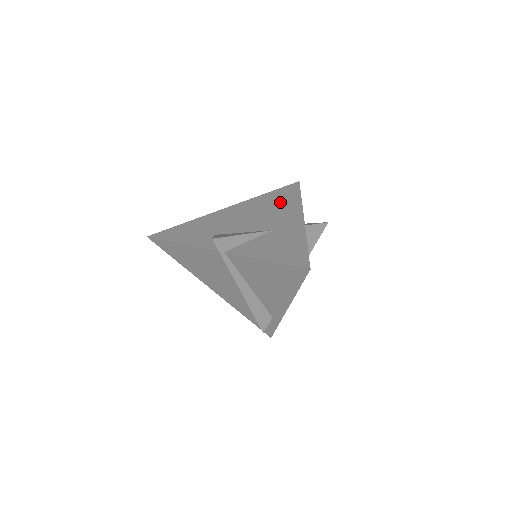
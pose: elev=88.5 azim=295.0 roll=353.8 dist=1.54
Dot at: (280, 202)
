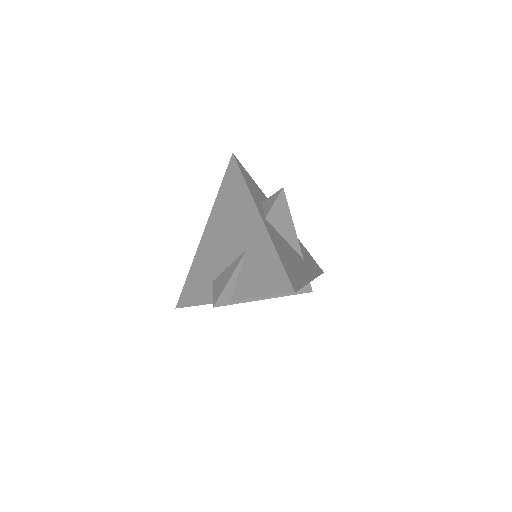
Dot at: (234, 201)
